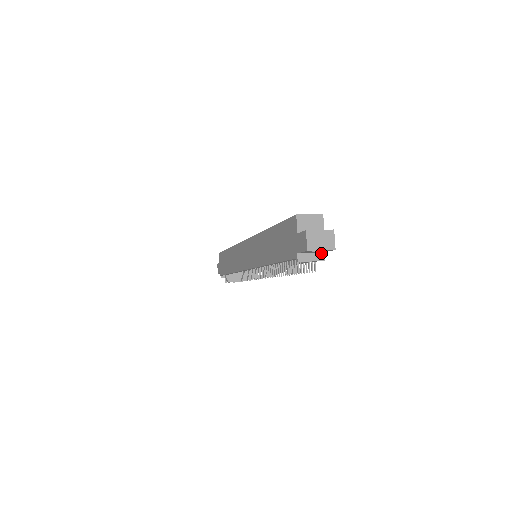
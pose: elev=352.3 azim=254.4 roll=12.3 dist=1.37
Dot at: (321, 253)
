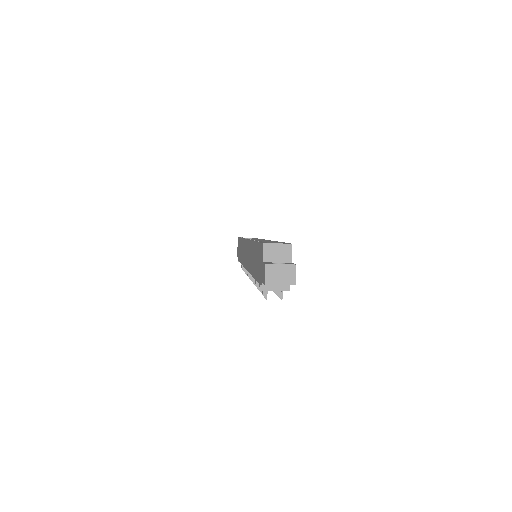
Dot at: occluded
